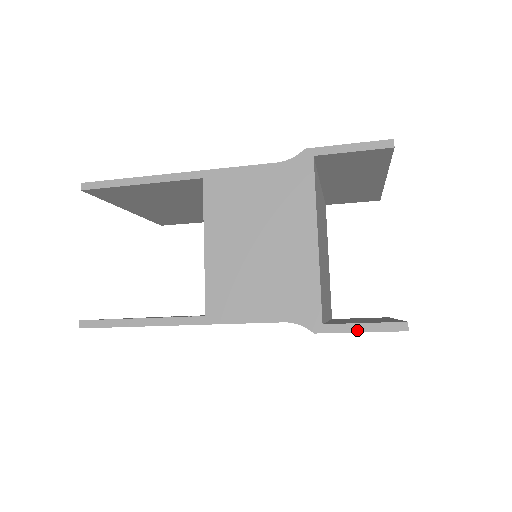
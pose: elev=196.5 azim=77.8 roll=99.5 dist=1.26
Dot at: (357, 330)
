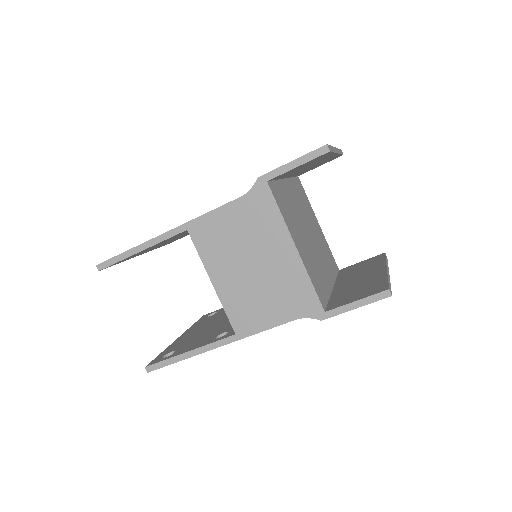
Dot at: (352, 308)
